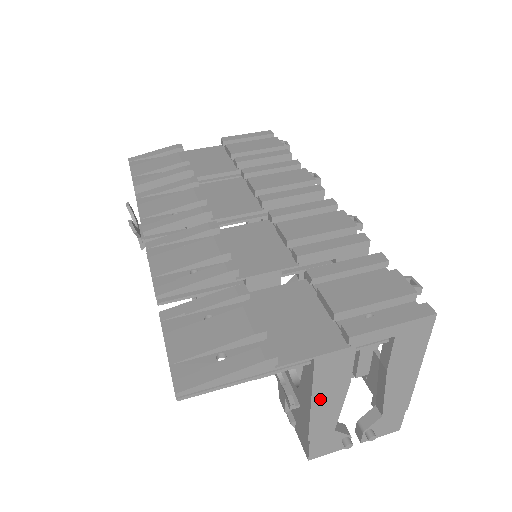
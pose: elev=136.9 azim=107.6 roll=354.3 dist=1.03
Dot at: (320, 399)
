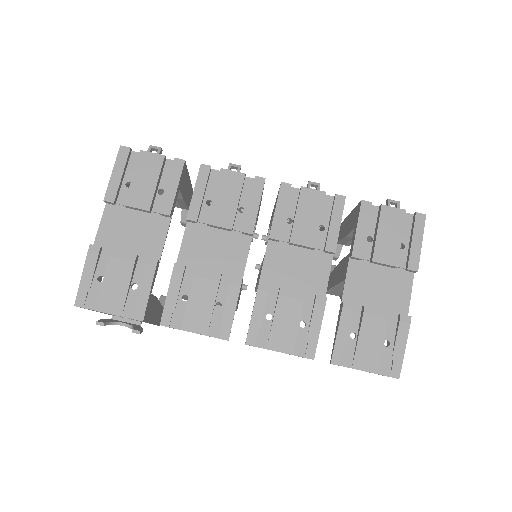
Dot at: occluded
